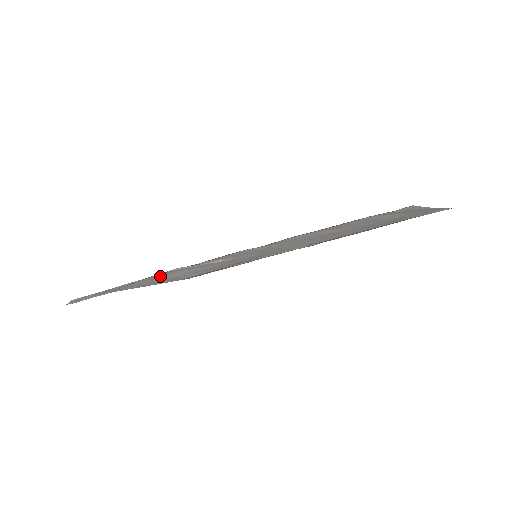
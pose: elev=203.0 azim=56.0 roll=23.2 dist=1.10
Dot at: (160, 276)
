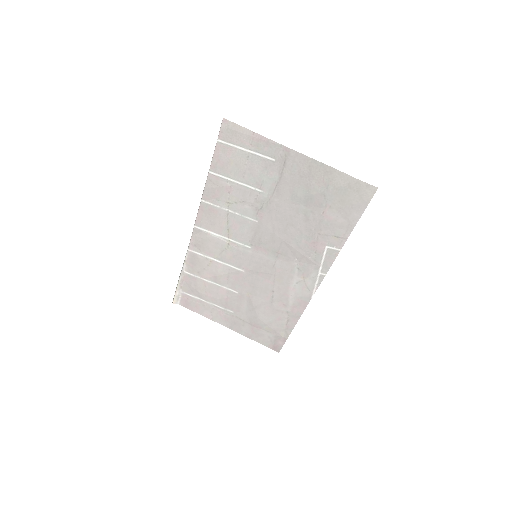
Dot at: (198, 259)
